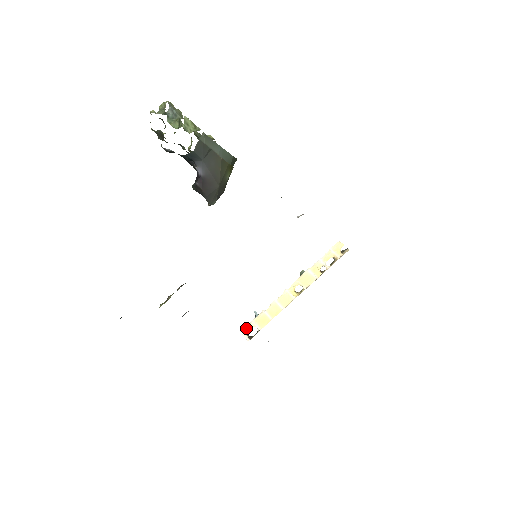
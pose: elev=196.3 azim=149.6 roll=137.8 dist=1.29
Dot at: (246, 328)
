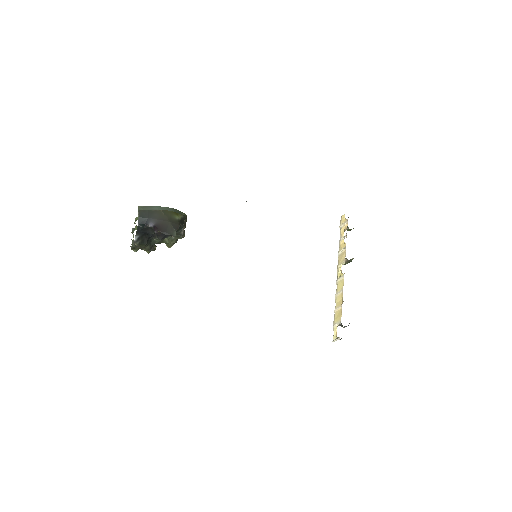
Dot at: (333, 335)
